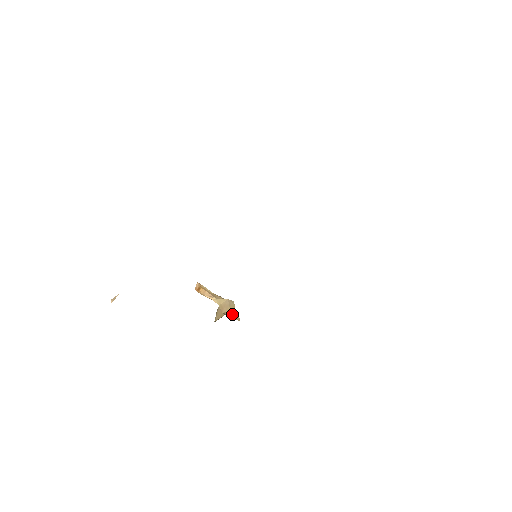
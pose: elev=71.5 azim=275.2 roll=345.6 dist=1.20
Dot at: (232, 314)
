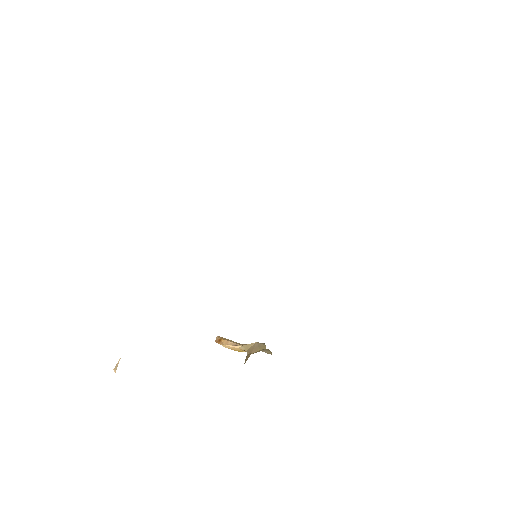
Dot at: occluded
